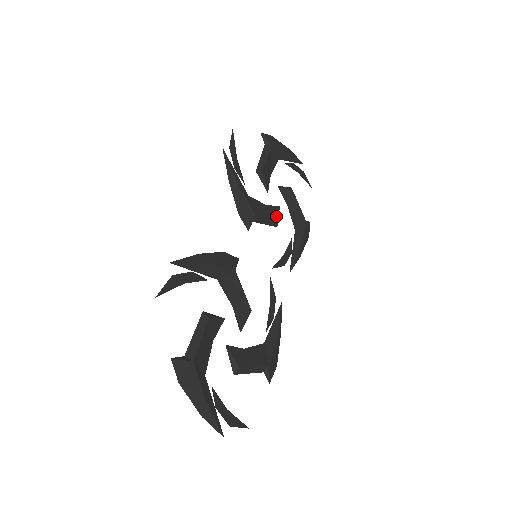
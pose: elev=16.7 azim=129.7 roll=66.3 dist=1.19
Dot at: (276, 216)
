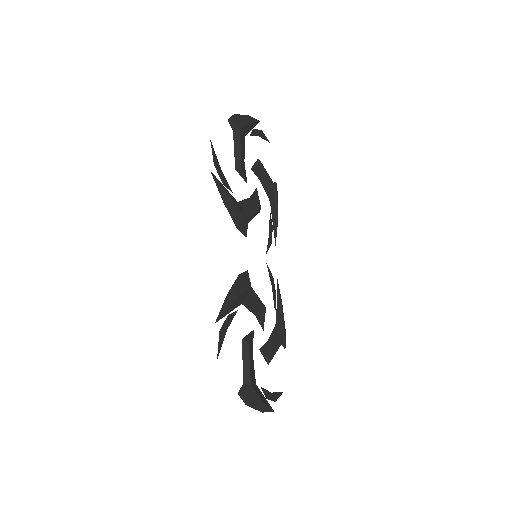
Dot at: (258, 203)
